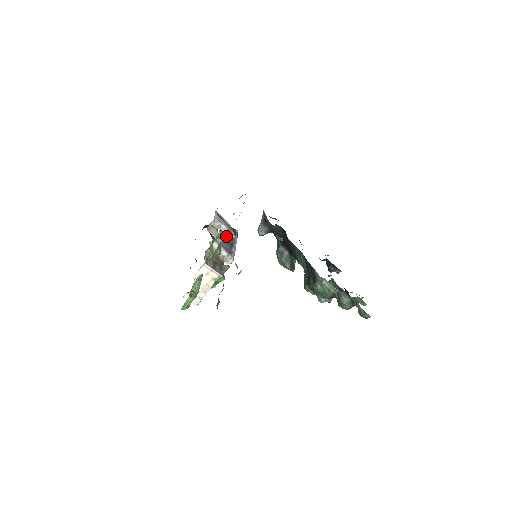
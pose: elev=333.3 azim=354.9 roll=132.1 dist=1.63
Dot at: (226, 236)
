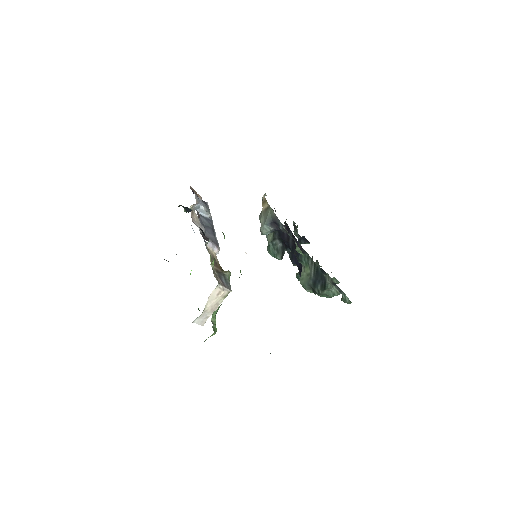
Dot at: (203, 217)
